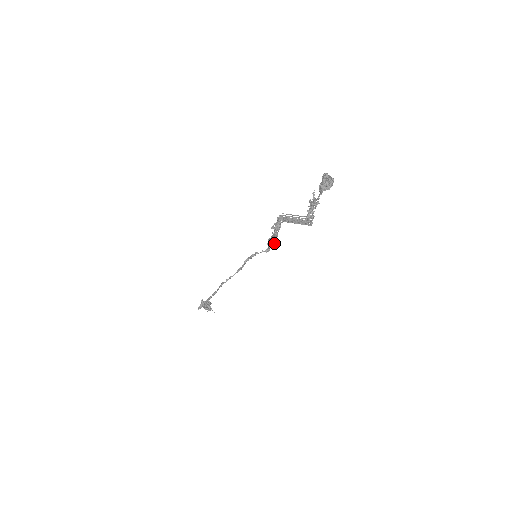
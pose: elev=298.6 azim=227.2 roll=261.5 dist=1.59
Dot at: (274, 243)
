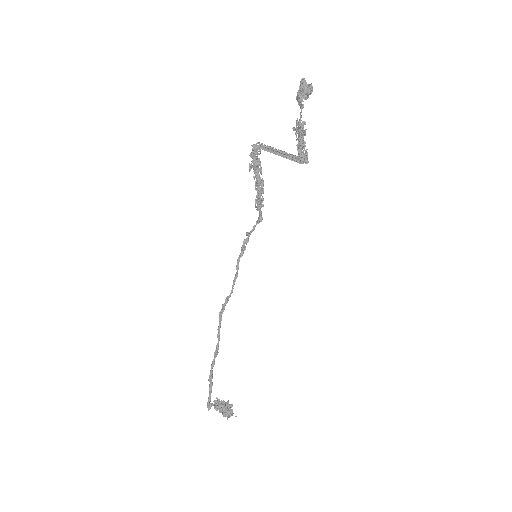
Dot at: (263, 199)
